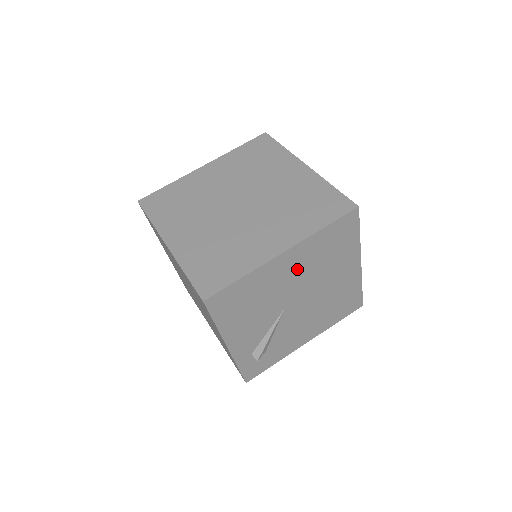
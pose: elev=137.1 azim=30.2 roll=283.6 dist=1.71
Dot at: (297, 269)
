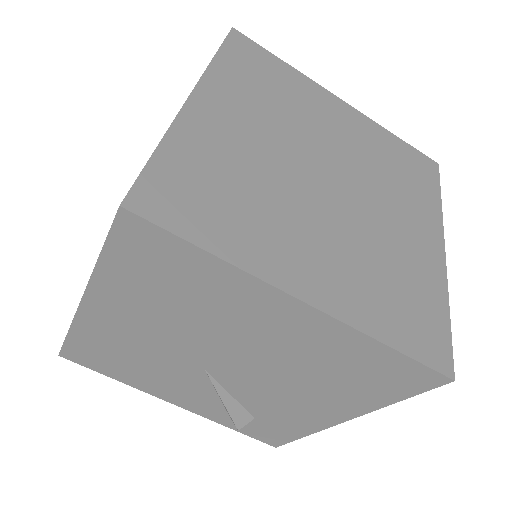
Dot at: (144, 320)
